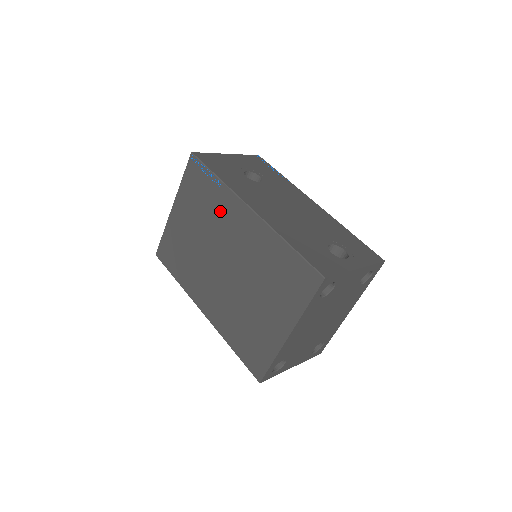
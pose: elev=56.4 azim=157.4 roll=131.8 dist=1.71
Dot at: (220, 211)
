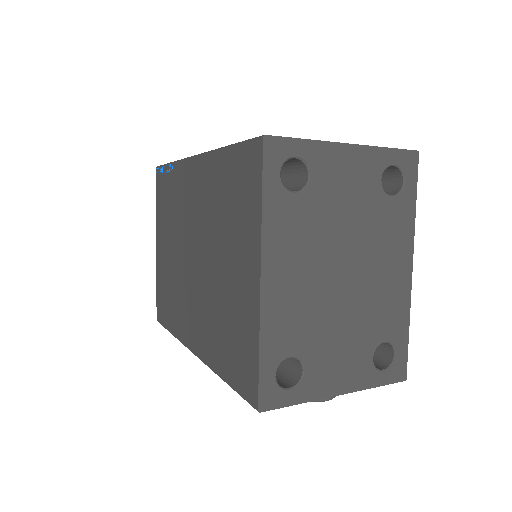
Dot at: (179, 196)
